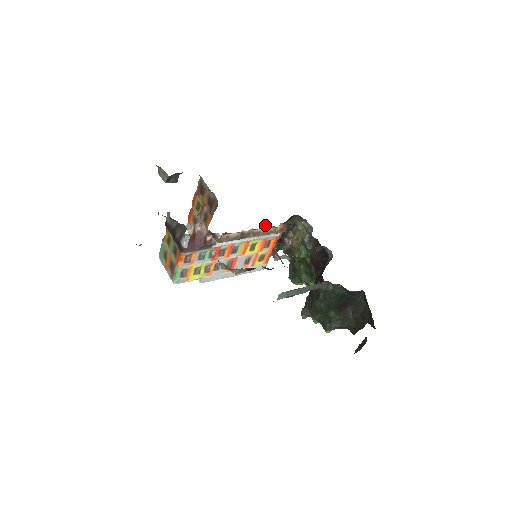
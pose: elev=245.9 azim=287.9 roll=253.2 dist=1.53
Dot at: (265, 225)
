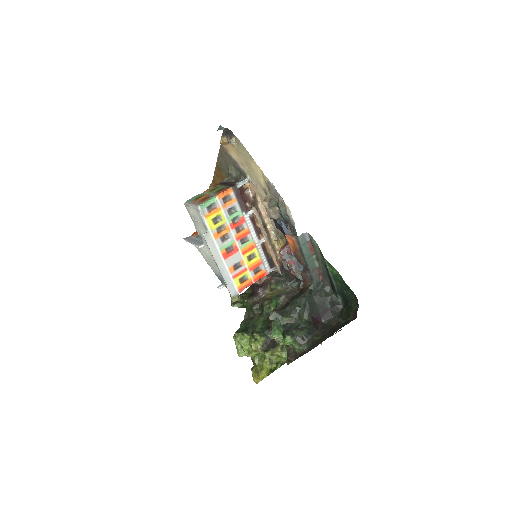
Dot at: (276, 243)
